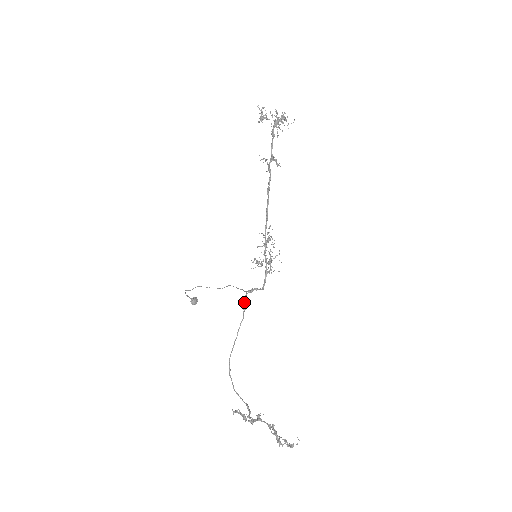
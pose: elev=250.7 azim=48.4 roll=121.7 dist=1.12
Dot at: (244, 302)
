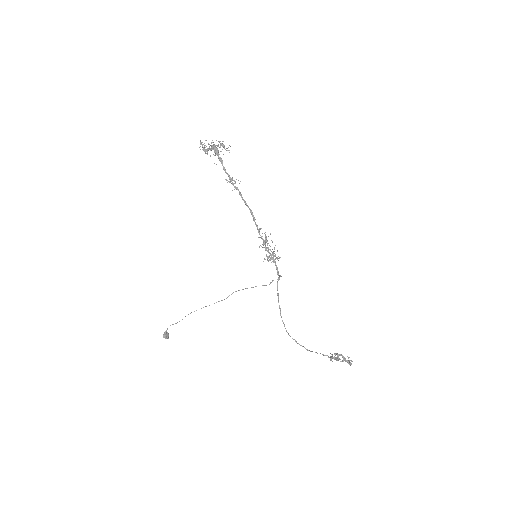
Dot at: (277, 290)
